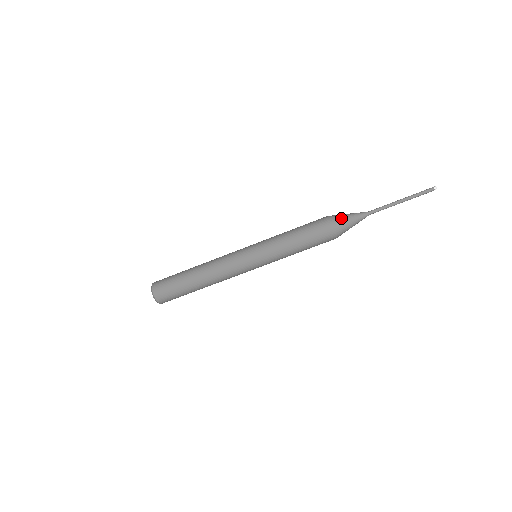
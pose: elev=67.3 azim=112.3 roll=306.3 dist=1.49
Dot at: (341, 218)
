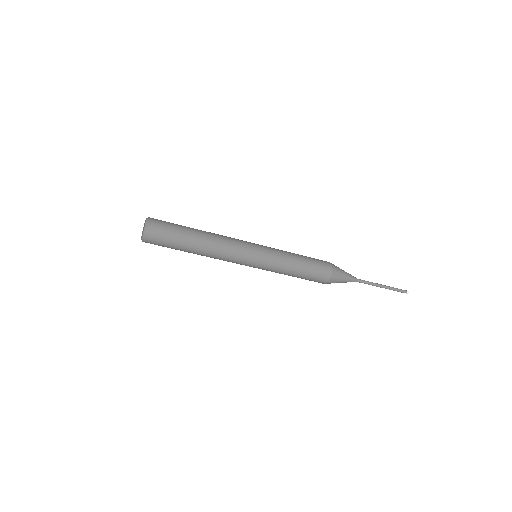
Dot at: (340, 274)
